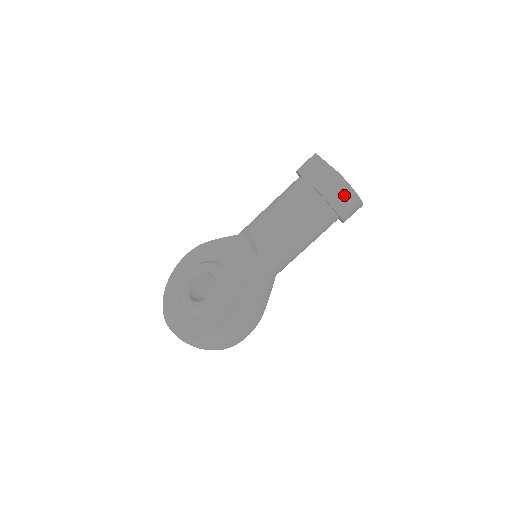
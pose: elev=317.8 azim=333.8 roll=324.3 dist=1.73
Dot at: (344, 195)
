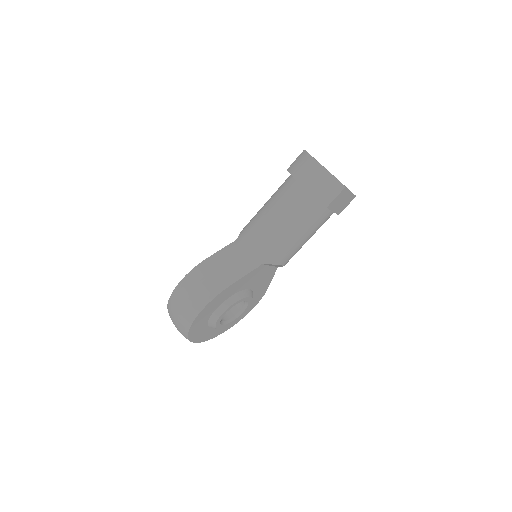
Dot at: (303, 163)
